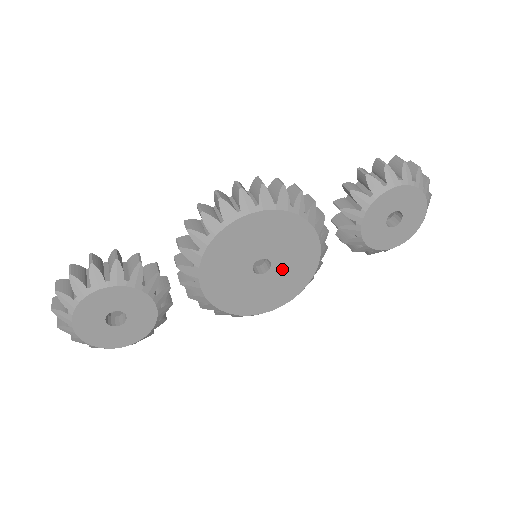
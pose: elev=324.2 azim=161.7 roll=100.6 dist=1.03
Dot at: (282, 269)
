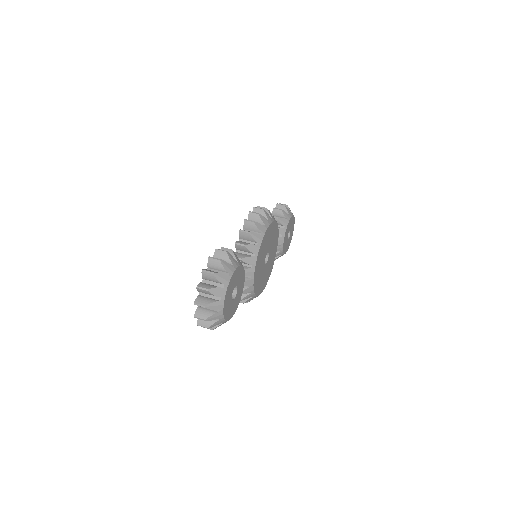
Dot at: (269, 262)
